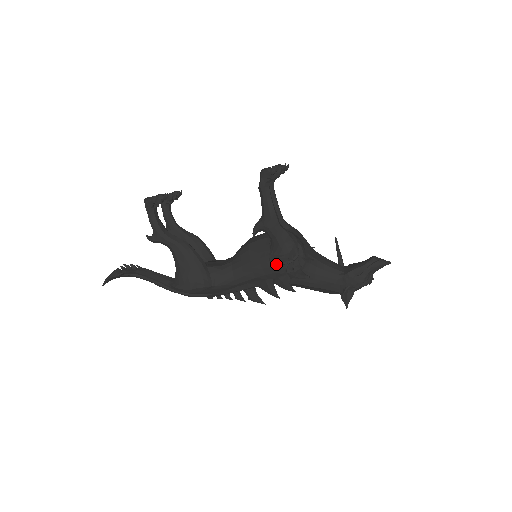
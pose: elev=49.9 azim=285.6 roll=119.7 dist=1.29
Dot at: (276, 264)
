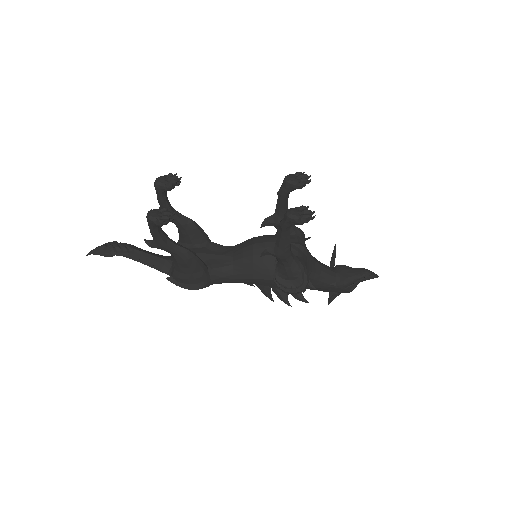
Dot at: (279, 286)
